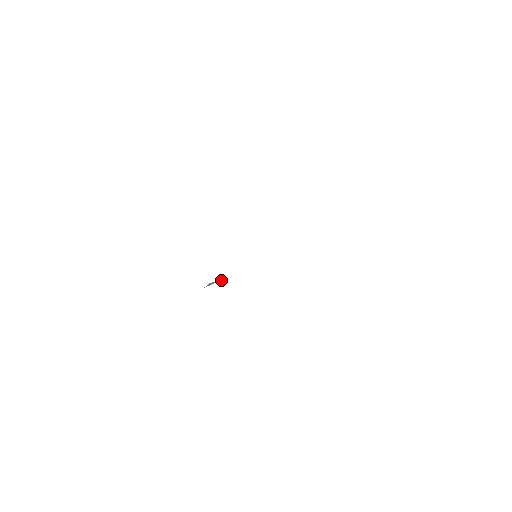
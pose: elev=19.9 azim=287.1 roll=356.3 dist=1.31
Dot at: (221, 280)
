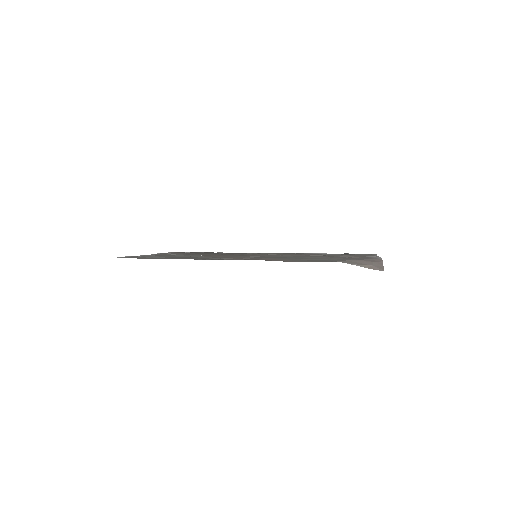
Dot at: occluded
